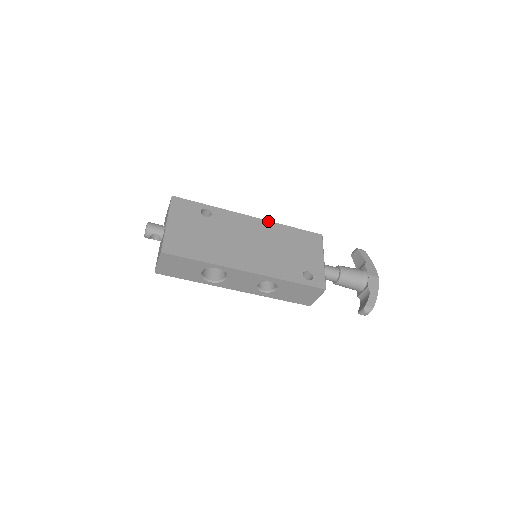
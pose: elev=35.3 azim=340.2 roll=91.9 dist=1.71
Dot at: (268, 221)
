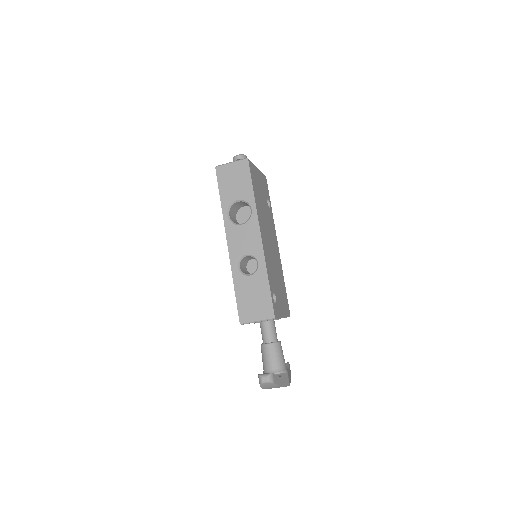
Dot at: occluded
